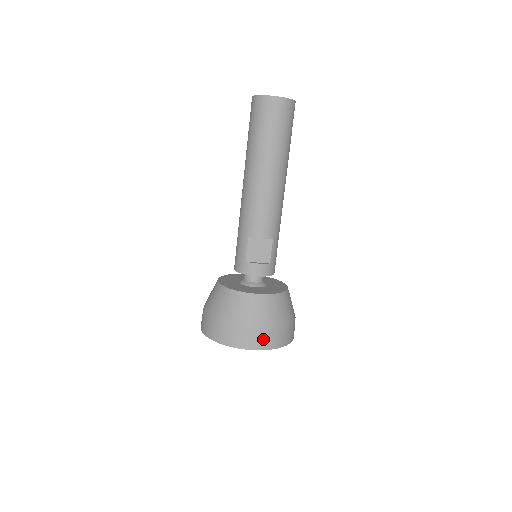
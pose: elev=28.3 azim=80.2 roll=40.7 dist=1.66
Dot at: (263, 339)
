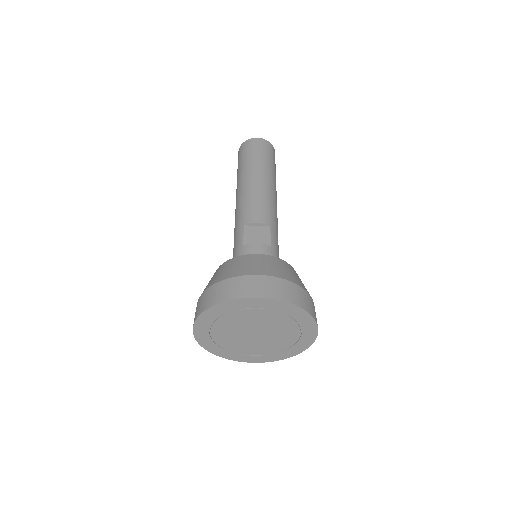
Dot at: (270, 287)
